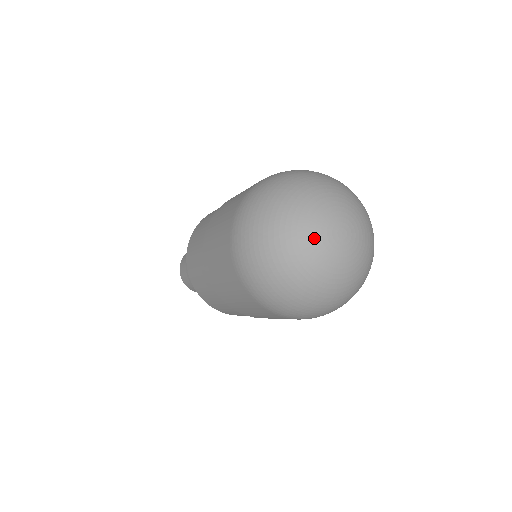
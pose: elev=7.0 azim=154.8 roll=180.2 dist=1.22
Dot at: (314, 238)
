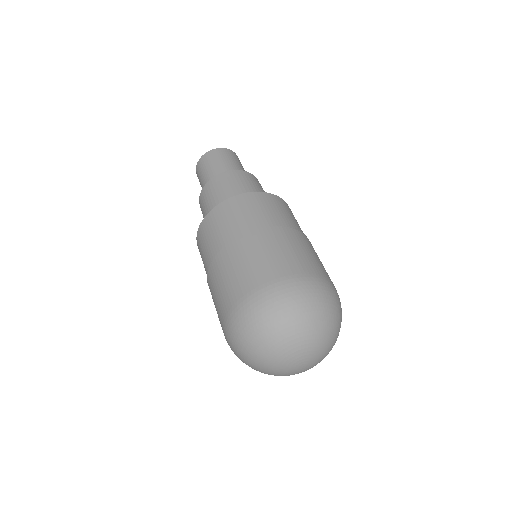
Dot at: (282, 373)
